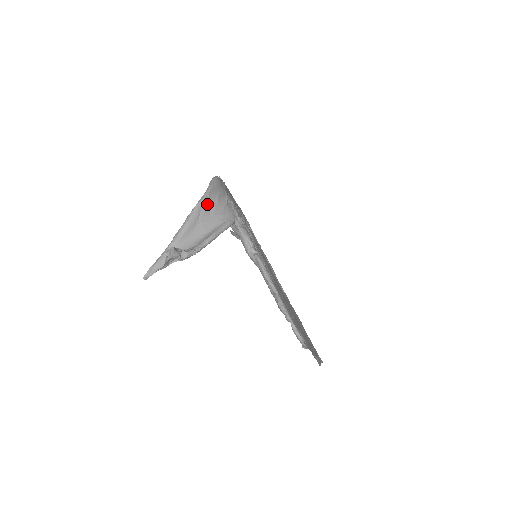
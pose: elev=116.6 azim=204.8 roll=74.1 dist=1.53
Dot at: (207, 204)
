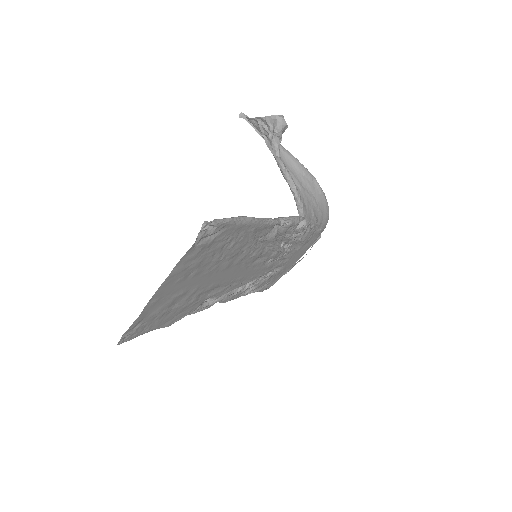
Dot at: (315, 189)
